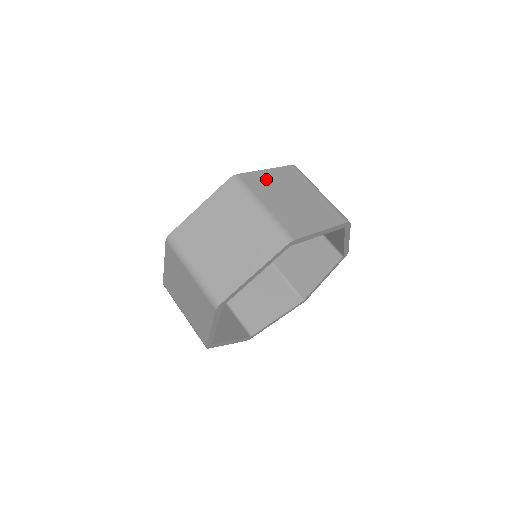
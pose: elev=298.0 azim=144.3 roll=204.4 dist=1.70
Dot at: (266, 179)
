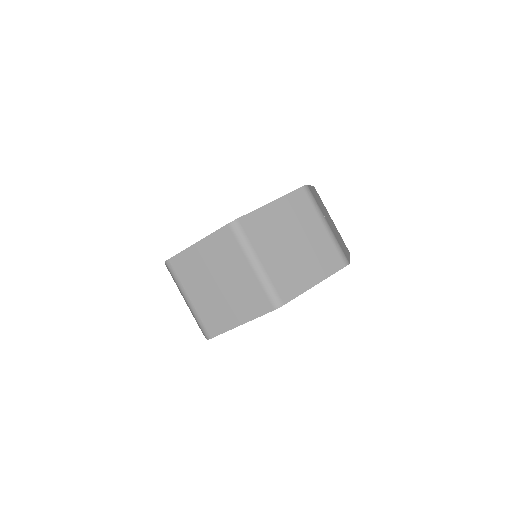
Dot at: (268, 219)
